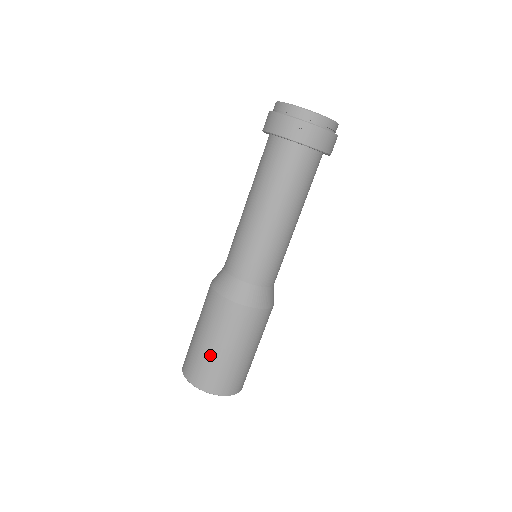
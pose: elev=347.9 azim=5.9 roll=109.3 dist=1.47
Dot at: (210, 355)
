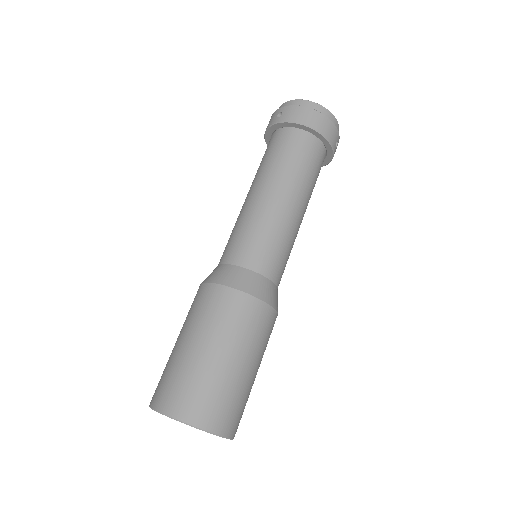
Dot at: (172, 356)
